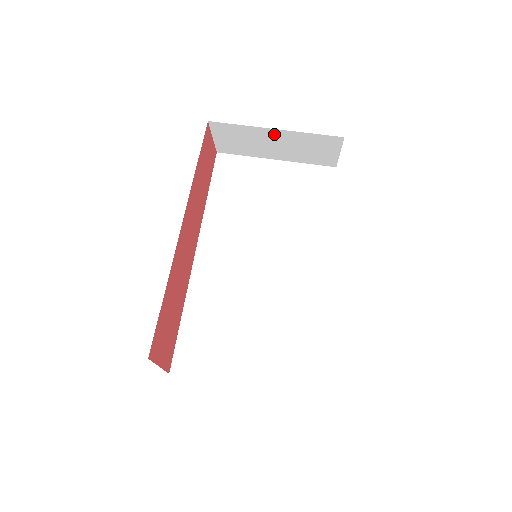
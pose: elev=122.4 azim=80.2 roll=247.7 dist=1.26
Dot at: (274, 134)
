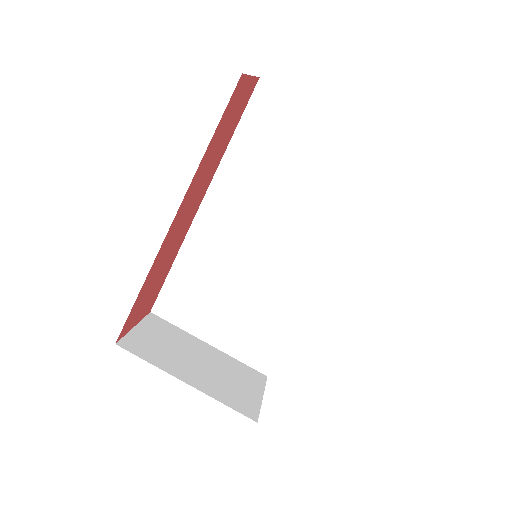
Dot at: occluded
